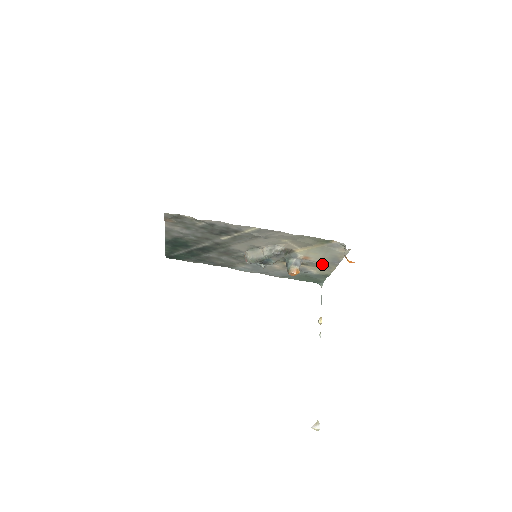
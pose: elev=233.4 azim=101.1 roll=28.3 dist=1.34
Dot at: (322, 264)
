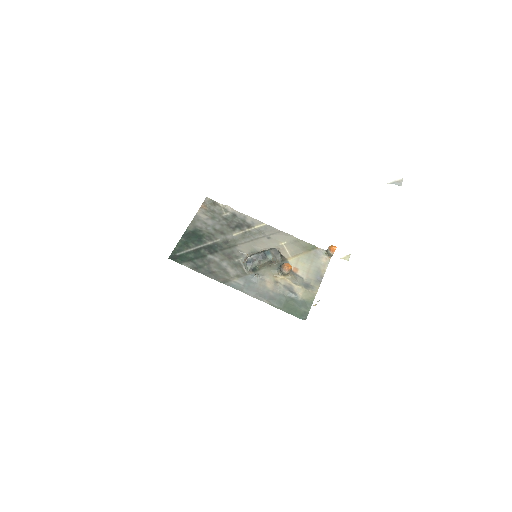
Dot at: (307, 282)
